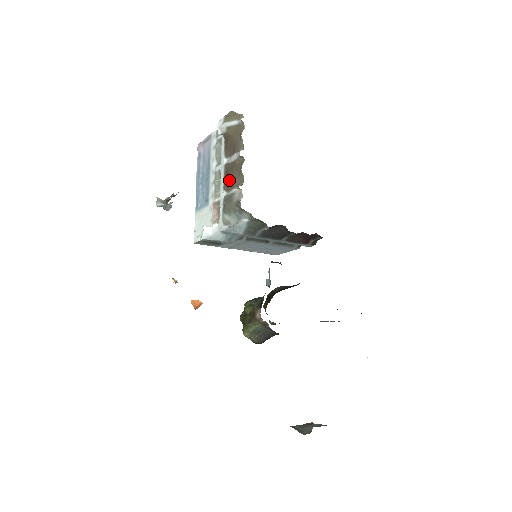
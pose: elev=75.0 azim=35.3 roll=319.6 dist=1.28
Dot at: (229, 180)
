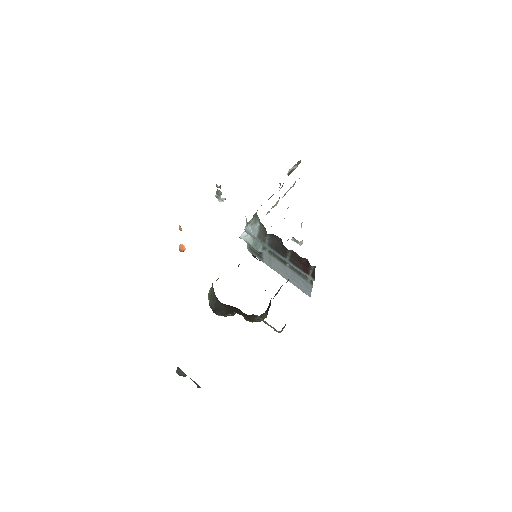
Dot at: occluded
